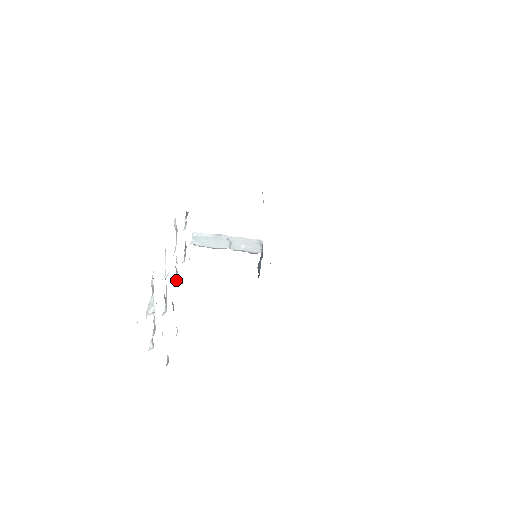
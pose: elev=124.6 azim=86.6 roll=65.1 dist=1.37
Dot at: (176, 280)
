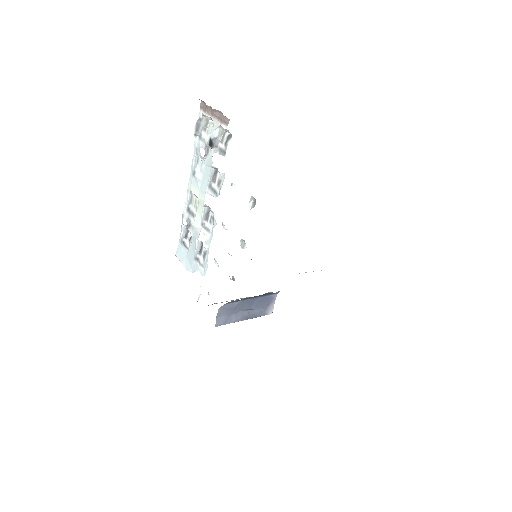
Dot at: (212, 225)
